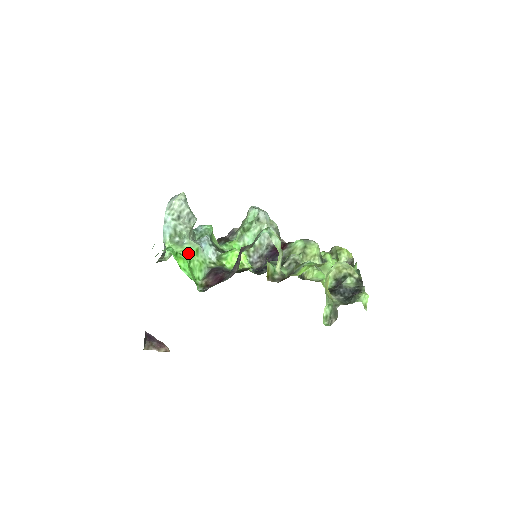
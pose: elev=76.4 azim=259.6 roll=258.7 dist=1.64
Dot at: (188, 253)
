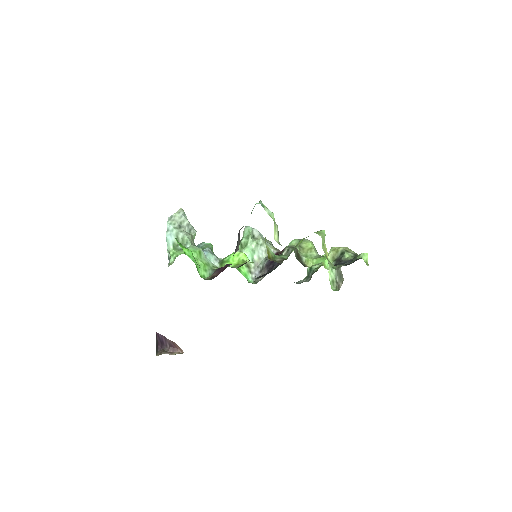
Dot at: occluded
